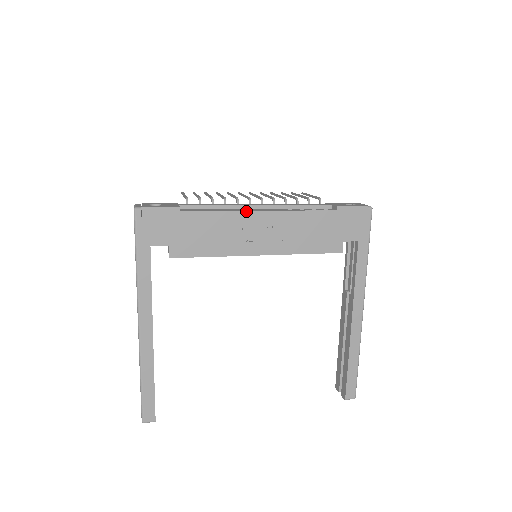
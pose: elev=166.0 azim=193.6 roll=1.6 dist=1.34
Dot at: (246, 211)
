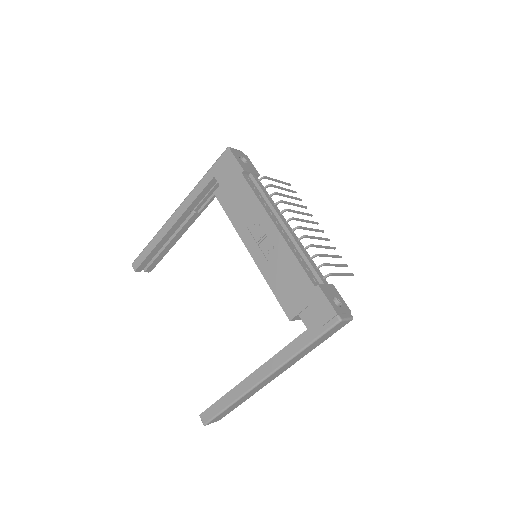
Dot at: (269, 215)
